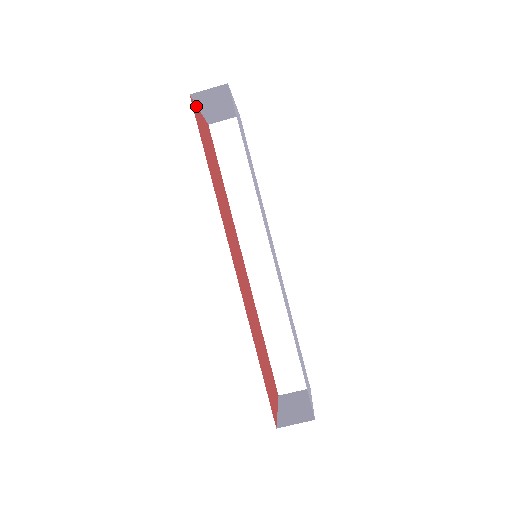
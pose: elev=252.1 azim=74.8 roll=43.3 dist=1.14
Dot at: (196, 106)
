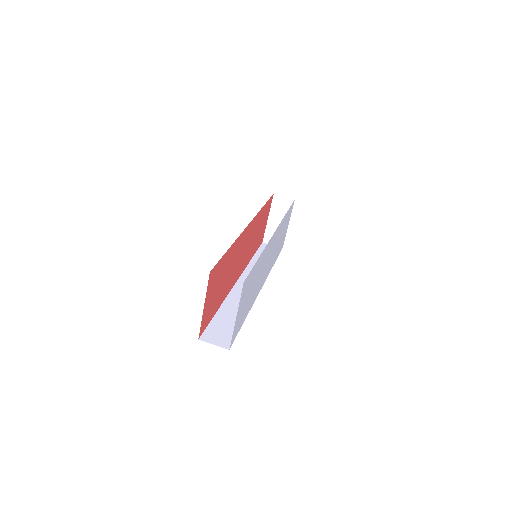
Dot at: (270, 209)
